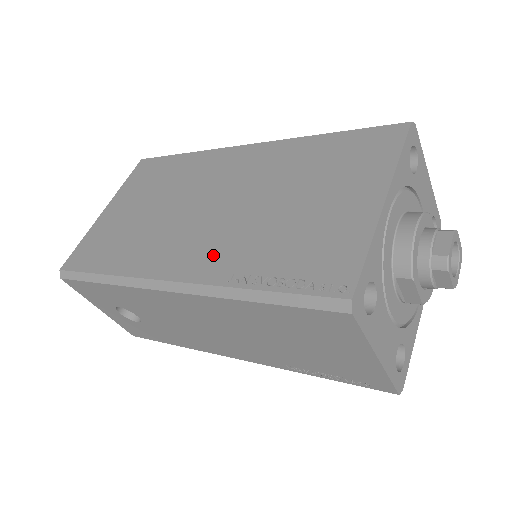
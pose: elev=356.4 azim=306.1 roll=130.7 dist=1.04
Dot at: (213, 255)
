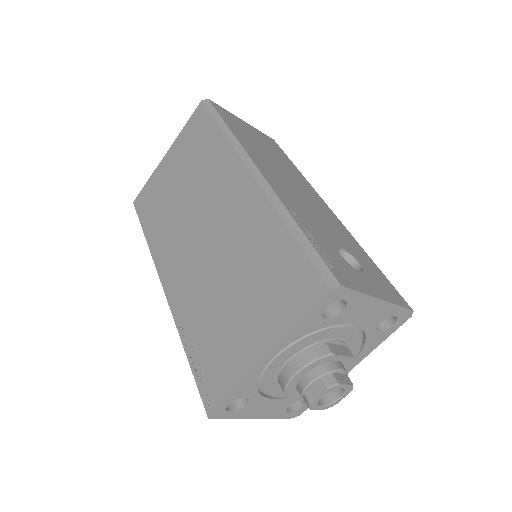
Dot at: (184, 292)
